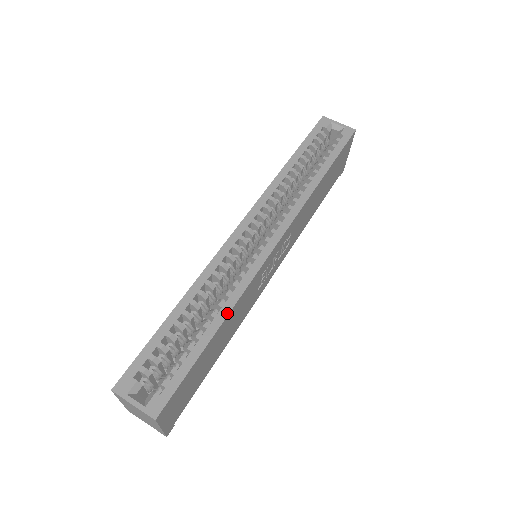
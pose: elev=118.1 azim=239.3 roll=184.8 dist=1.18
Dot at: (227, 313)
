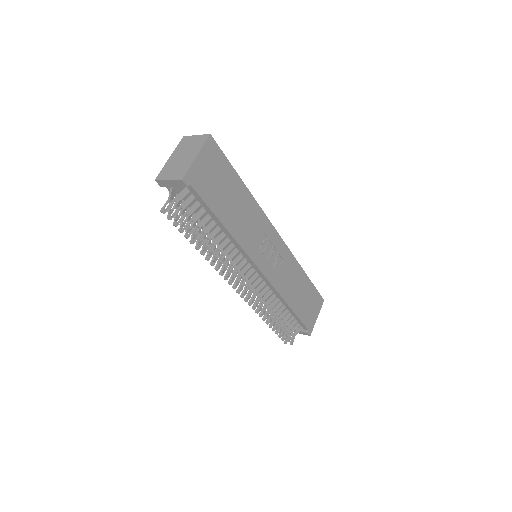
Dot at: (251, 194)
